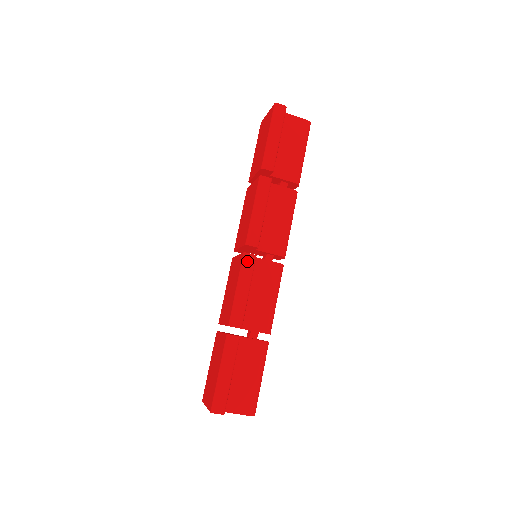
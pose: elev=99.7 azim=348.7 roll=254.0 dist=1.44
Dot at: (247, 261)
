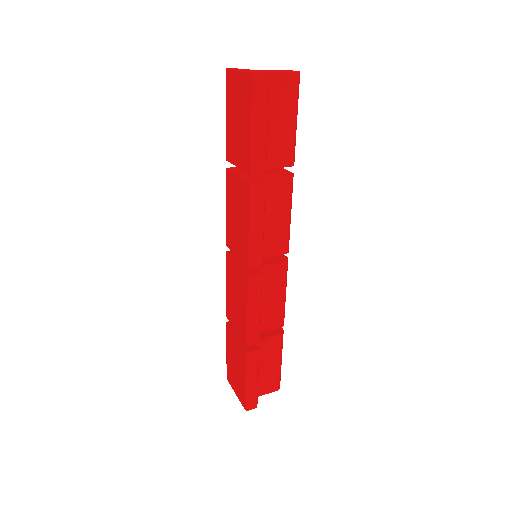
Dot at: (254, 284)
